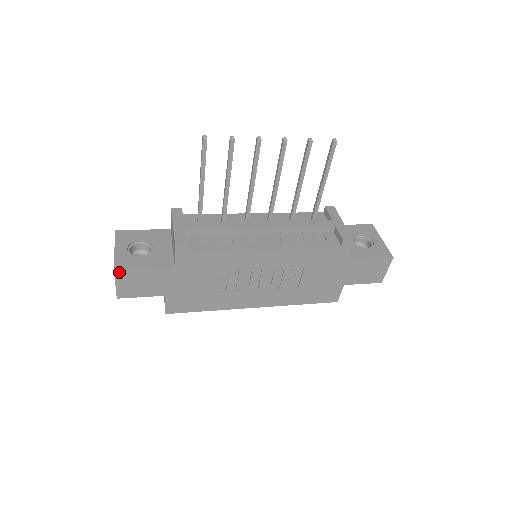
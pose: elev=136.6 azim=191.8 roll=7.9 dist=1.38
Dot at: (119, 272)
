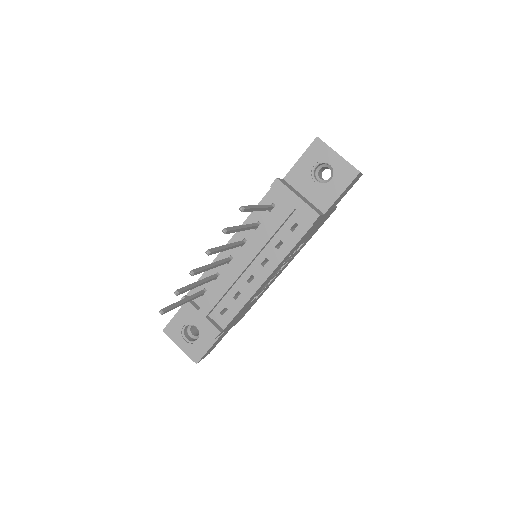
Dot at: (199, 361)
